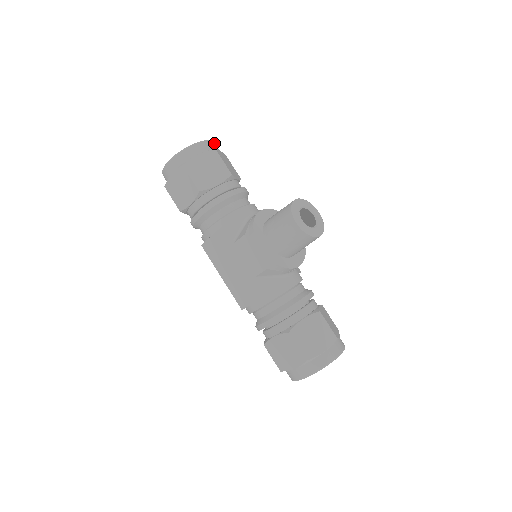
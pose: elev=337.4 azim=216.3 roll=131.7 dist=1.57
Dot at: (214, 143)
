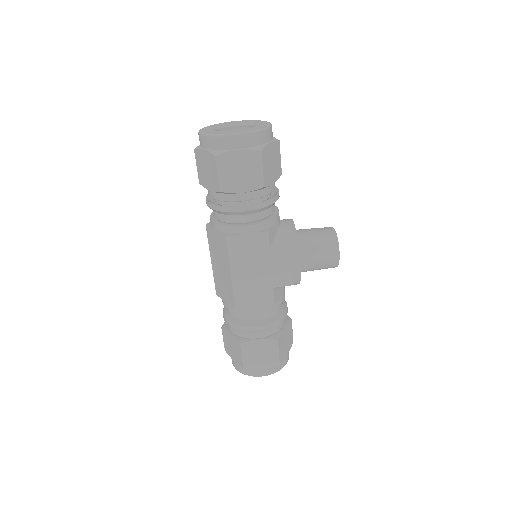
Dot at: occluded
